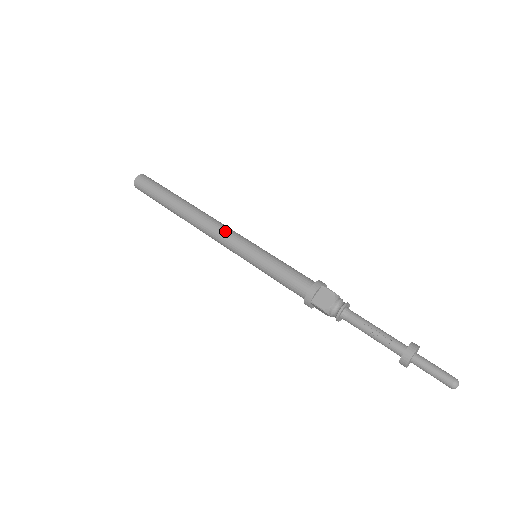
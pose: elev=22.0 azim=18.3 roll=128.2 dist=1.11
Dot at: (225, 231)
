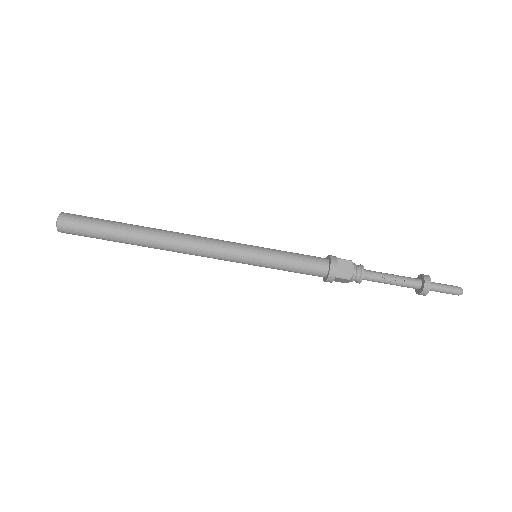
Dot at: (215, 243)
